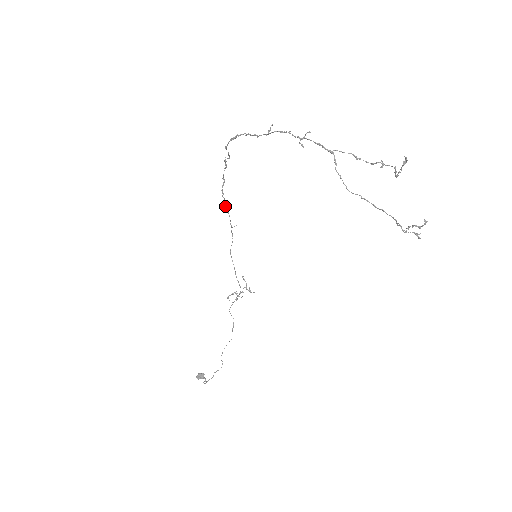
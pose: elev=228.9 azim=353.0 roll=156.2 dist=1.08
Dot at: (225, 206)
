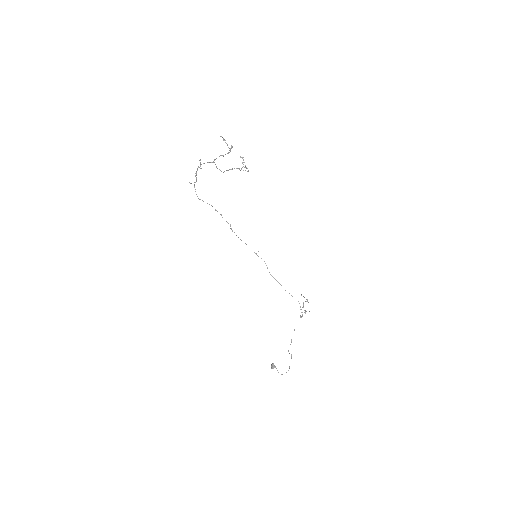
Dot at: occluded
